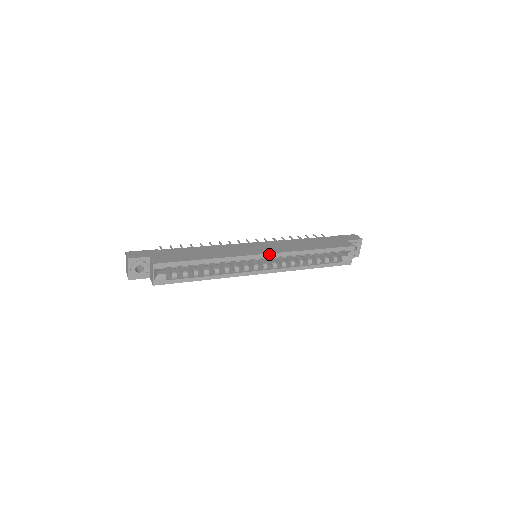
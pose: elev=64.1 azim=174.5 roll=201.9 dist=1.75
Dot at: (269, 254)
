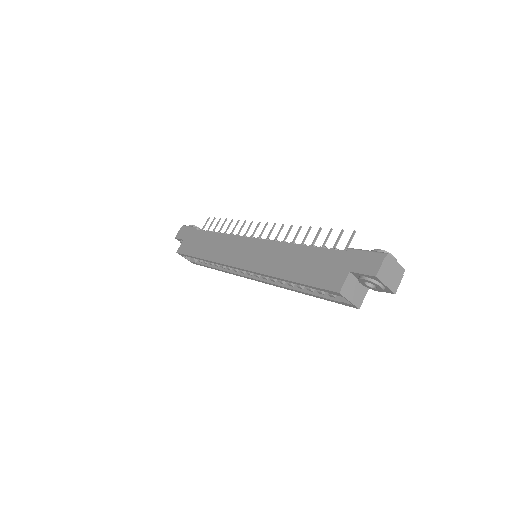
Dot at: (243, 269)
